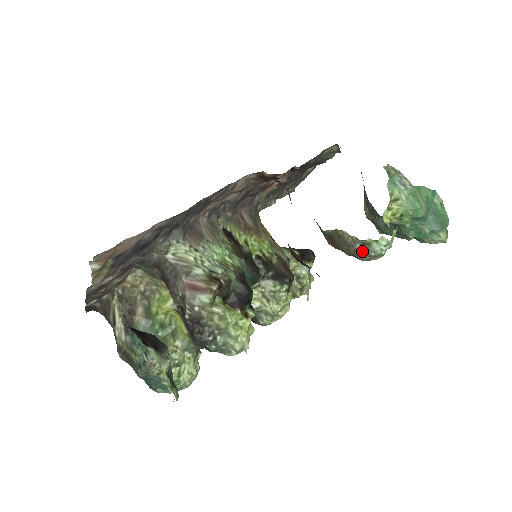
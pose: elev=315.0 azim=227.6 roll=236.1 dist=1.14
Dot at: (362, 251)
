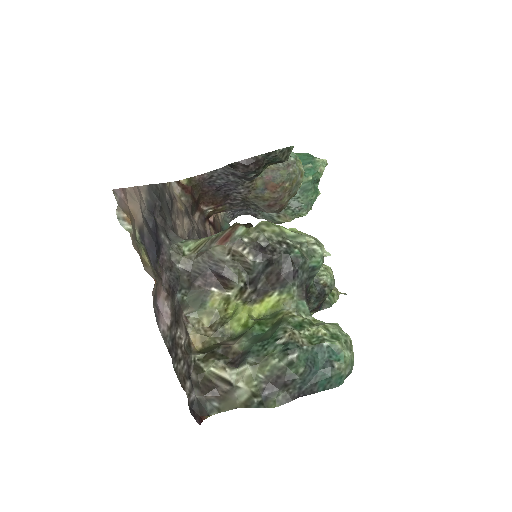
Dot at: (287, 165)
